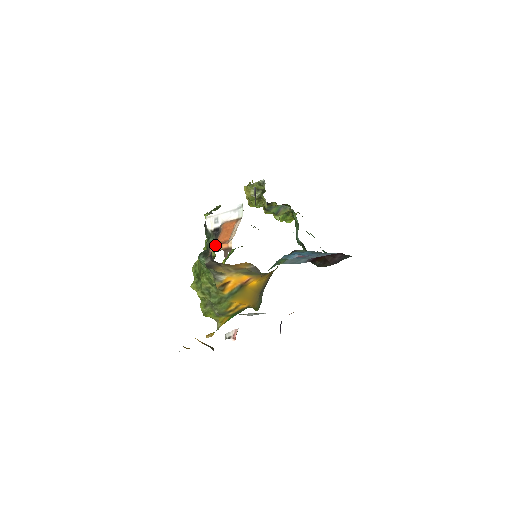
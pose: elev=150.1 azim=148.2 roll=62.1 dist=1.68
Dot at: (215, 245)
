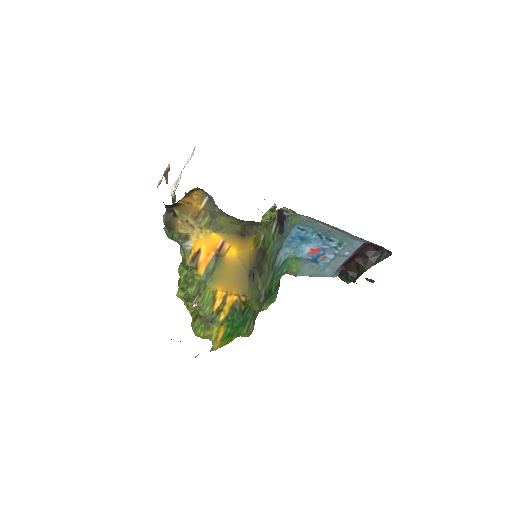
Dot at: (160, 180)
